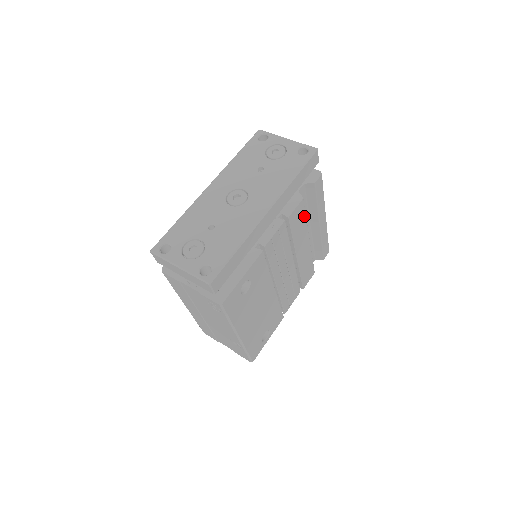
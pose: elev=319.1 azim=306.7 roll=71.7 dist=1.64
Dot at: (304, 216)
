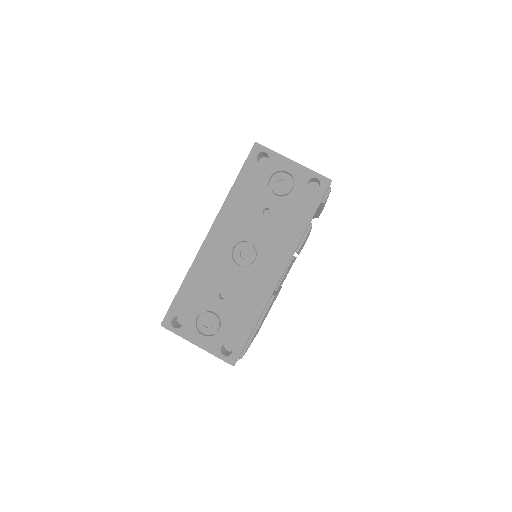
Dot at: occluded
